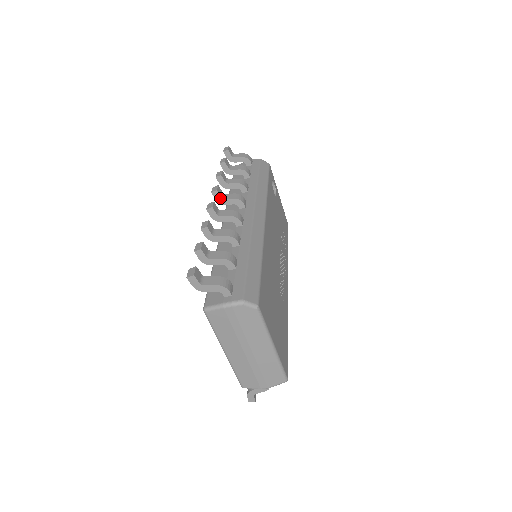
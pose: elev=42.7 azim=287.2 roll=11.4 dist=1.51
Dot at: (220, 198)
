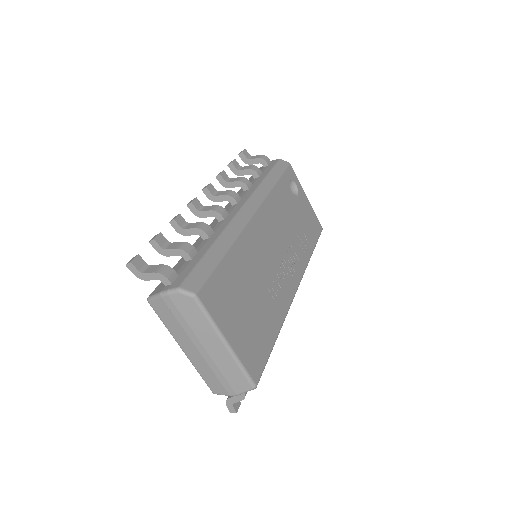
Dot at: (211, 195)
